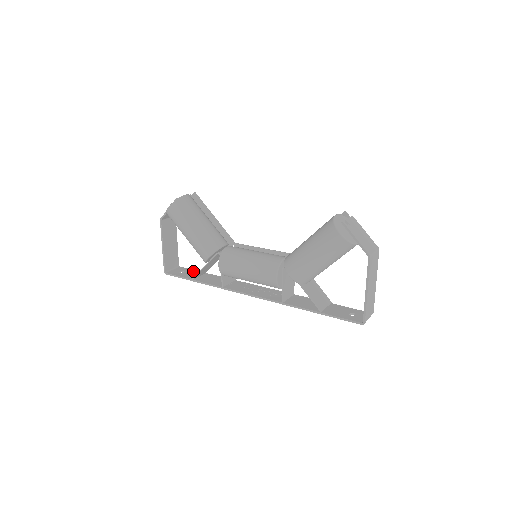
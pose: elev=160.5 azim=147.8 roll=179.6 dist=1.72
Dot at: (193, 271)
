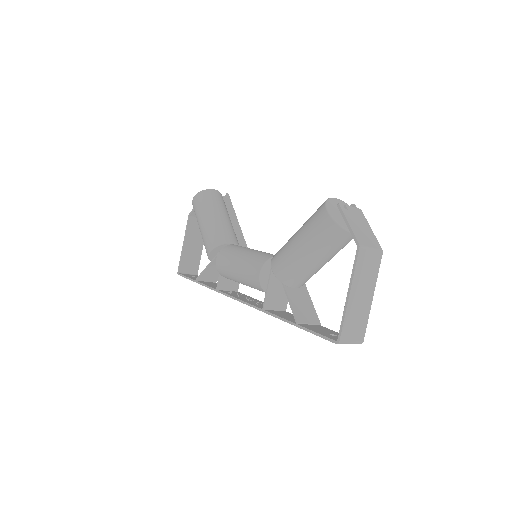
Dot at: occluded
